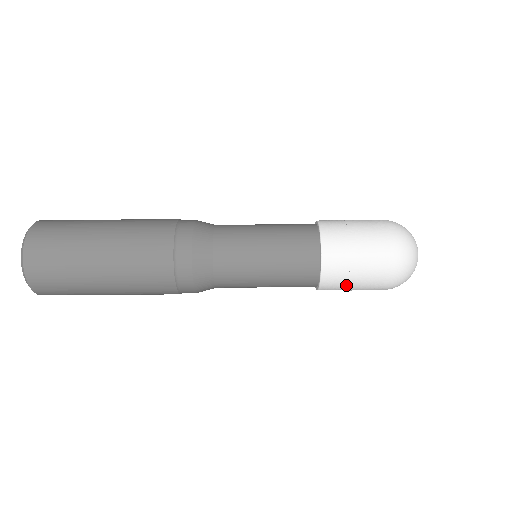
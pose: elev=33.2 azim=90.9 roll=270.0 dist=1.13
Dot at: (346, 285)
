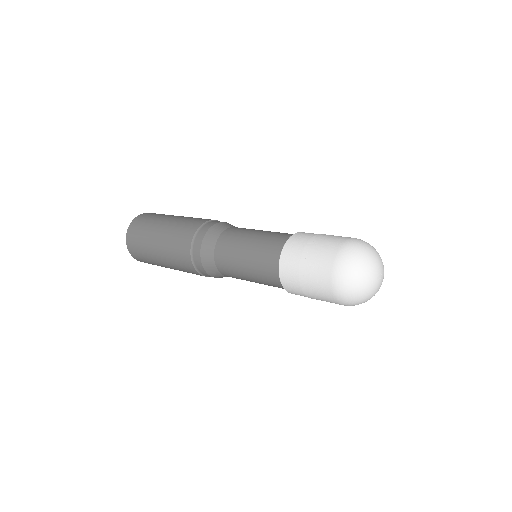
Dot at: occluded
